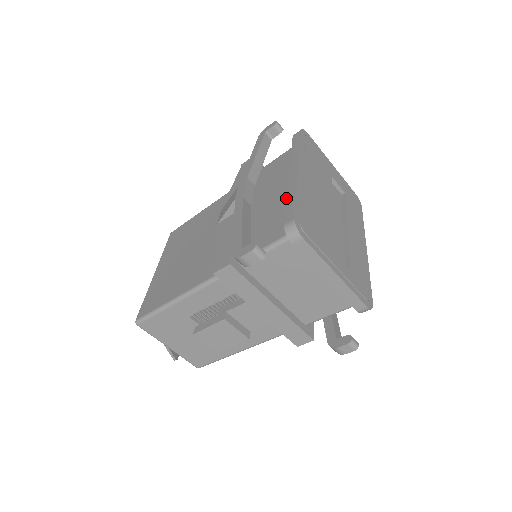
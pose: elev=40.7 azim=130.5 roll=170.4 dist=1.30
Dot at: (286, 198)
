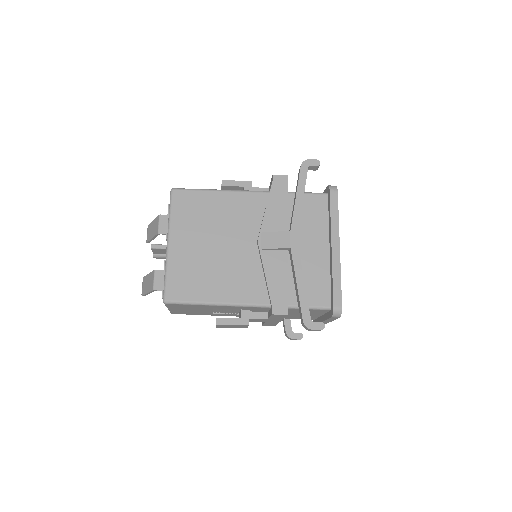
Dot at: (333, 276)
